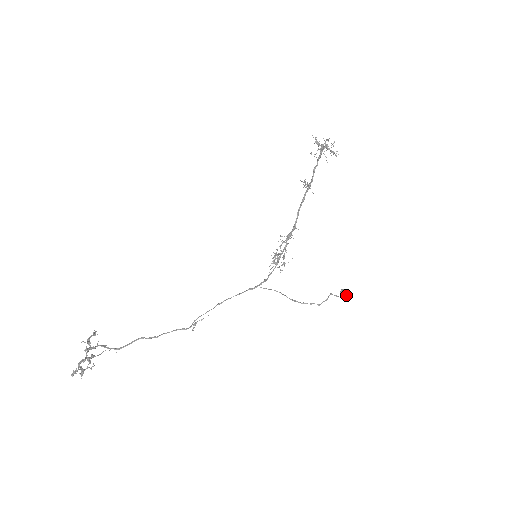
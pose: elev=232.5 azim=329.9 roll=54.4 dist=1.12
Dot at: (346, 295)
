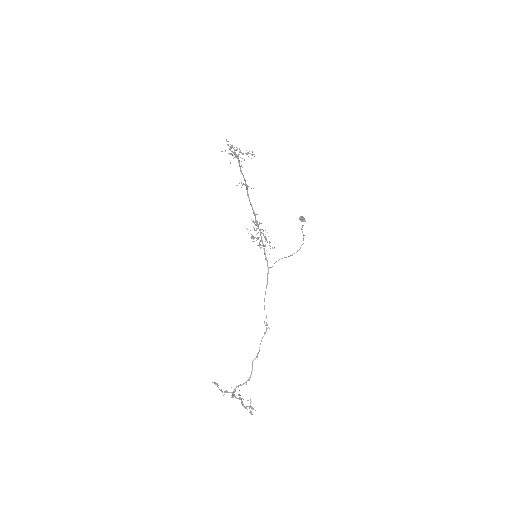
Dot at: (305, 220)
